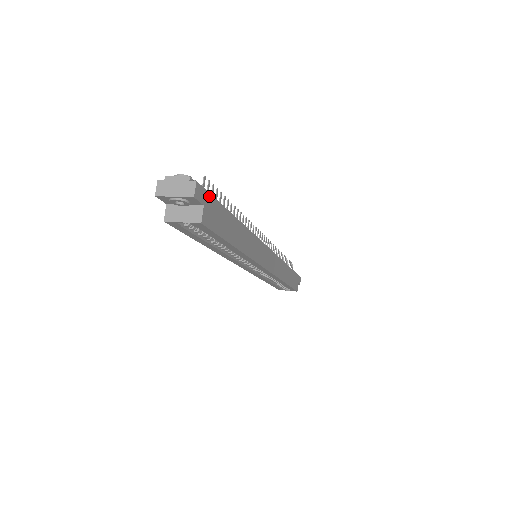
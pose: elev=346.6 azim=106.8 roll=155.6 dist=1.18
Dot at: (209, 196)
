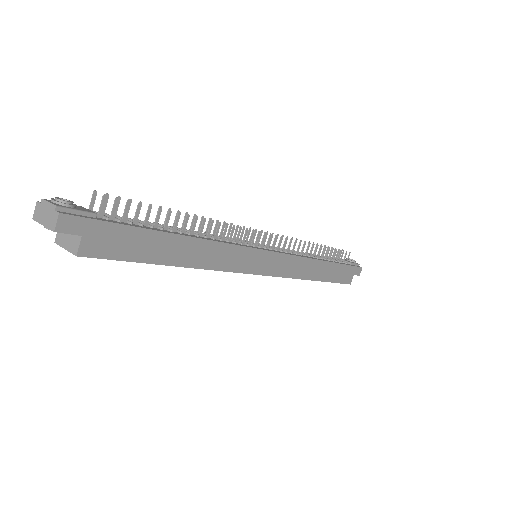
Dot at: (96, 223)
